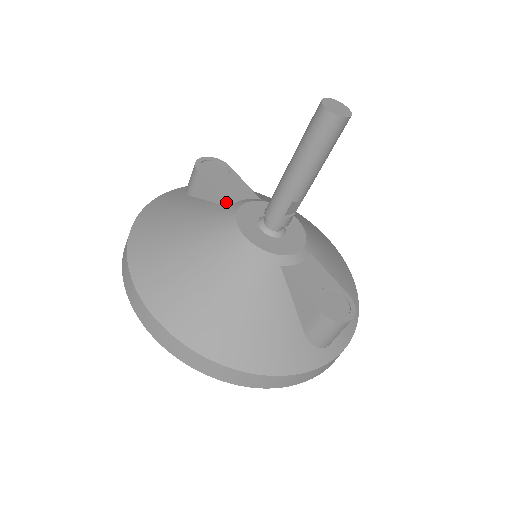
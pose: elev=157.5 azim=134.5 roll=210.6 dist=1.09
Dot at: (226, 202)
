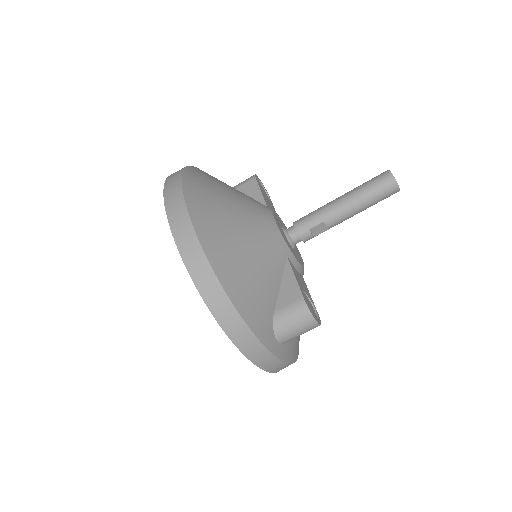
Dot at: (266, 203)
